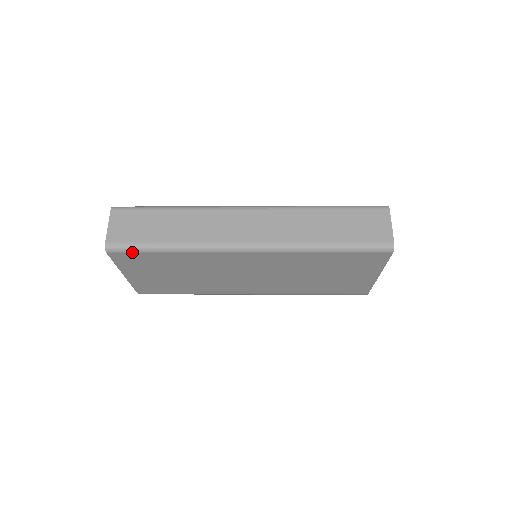
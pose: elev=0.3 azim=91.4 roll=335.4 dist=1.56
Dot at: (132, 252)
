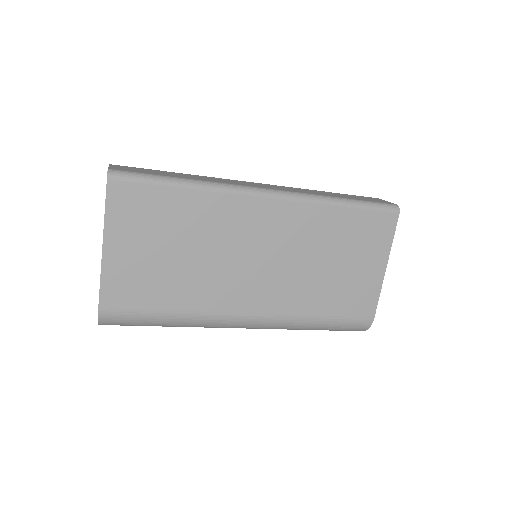
Dot at: (139, 181)
